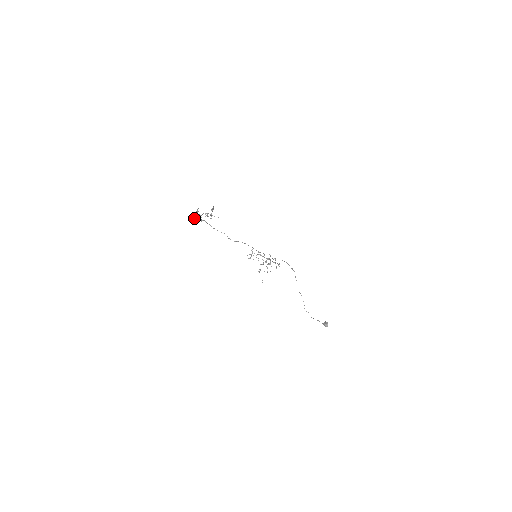
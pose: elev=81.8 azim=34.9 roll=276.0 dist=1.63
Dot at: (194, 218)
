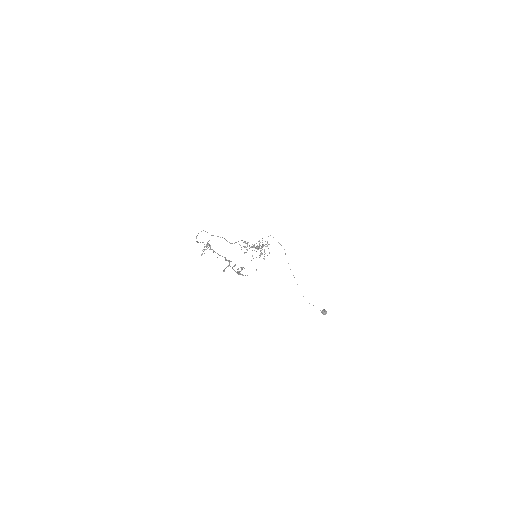
Dot at: occluded
